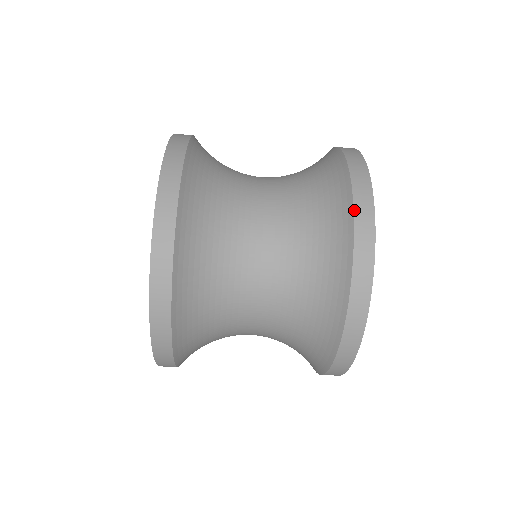
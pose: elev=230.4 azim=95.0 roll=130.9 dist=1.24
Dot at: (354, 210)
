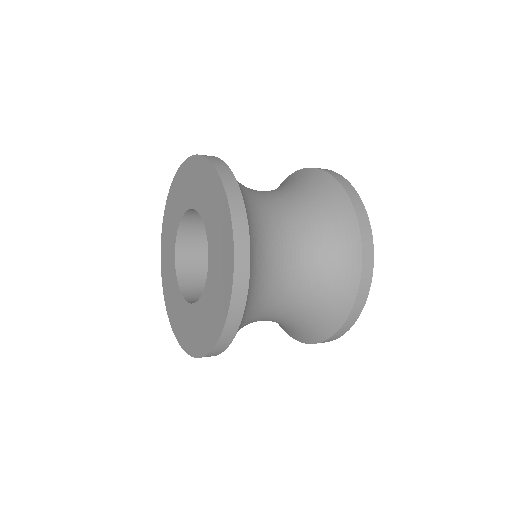
Dot at: (362, 265)
